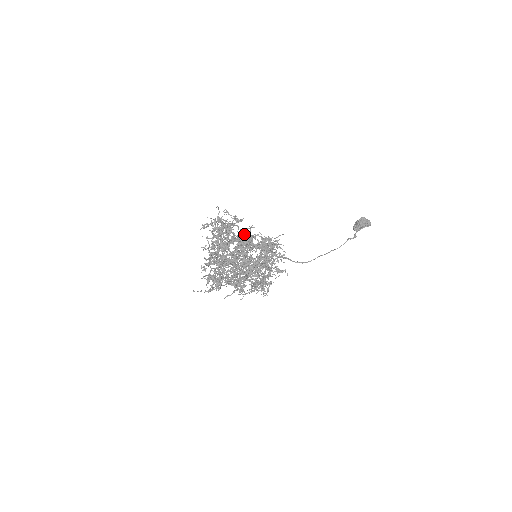
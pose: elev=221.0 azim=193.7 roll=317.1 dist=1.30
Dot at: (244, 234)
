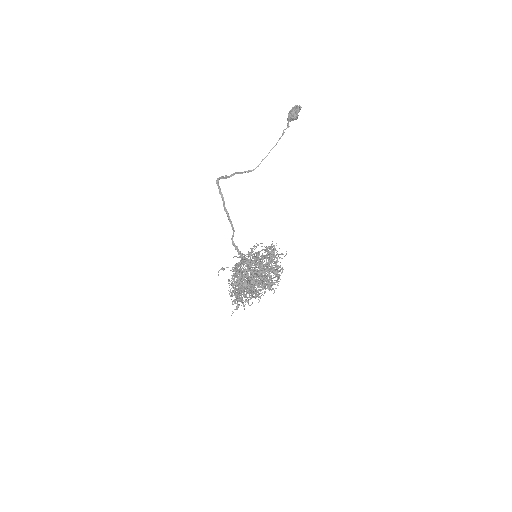
Dot at: occluded
